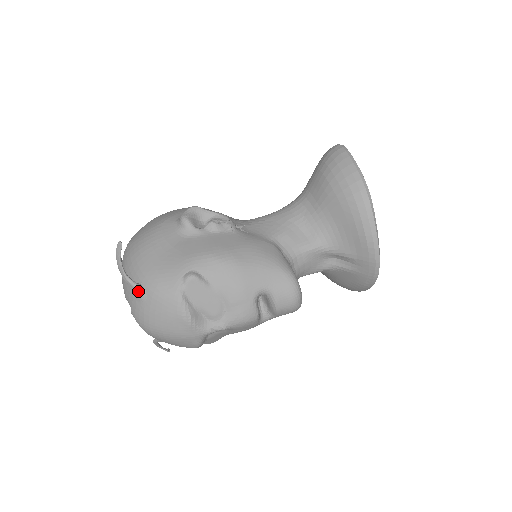
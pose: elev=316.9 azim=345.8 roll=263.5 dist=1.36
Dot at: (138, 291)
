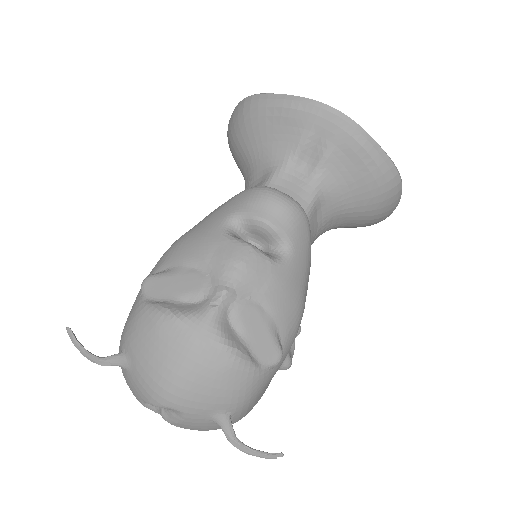
Dot at: (119, 359)
